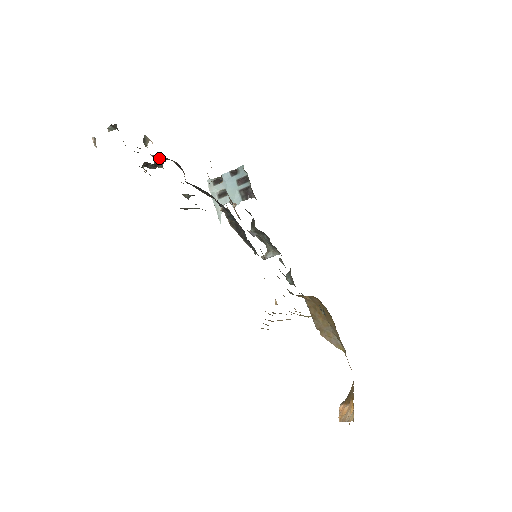
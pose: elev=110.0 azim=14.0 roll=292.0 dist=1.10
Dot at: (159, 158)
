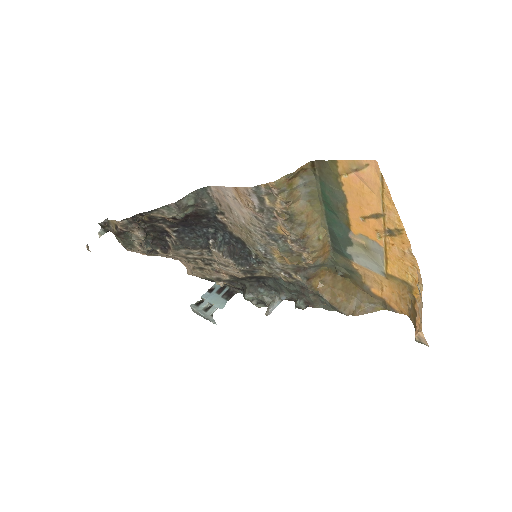
Dot at: occluded
